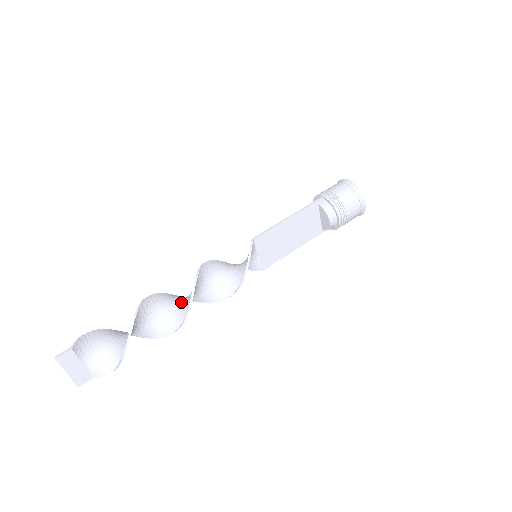
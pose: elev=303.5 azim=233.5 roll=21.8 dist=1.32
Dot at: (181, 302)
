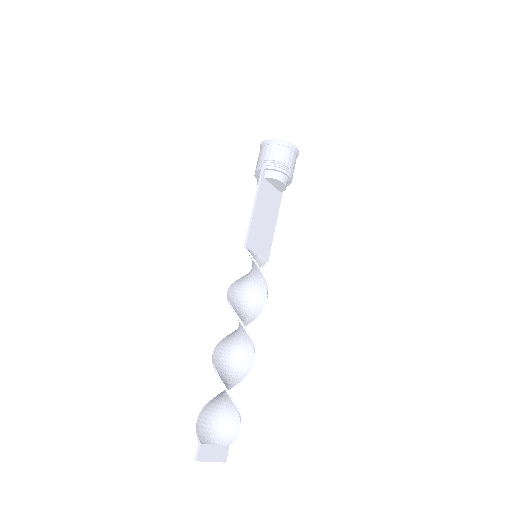
Dot at: (238, 338)
